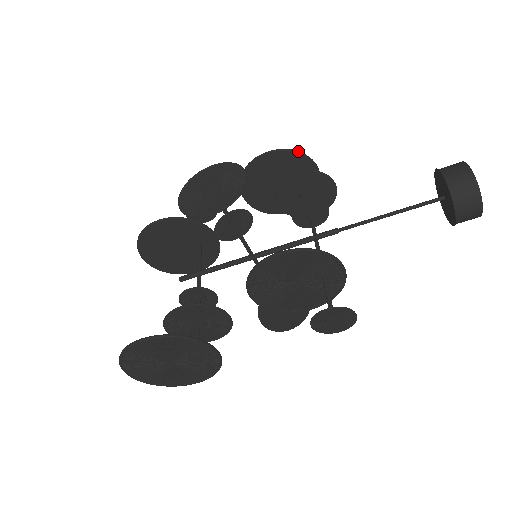
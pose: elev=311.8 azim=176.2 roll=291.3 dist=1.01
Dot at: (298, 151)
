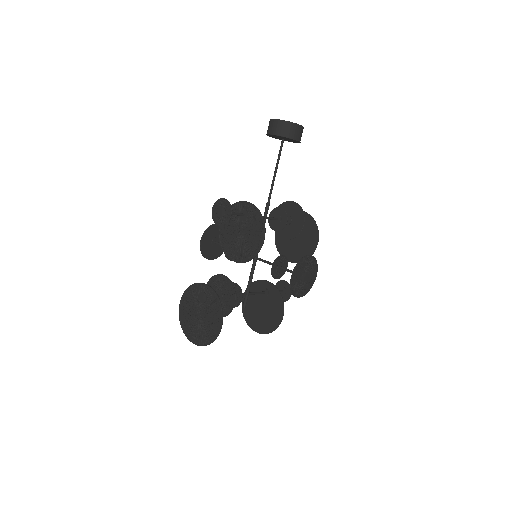
Dot at: occluded
